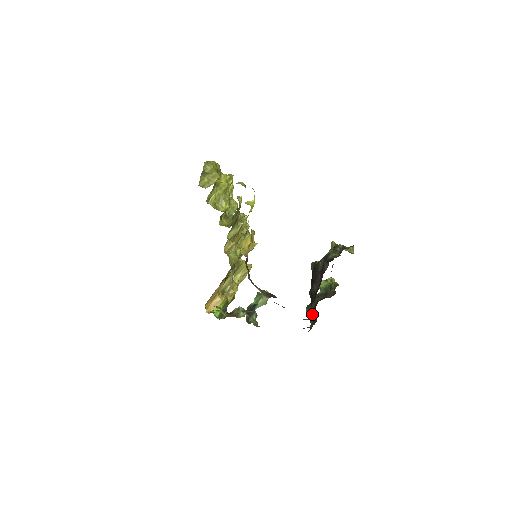
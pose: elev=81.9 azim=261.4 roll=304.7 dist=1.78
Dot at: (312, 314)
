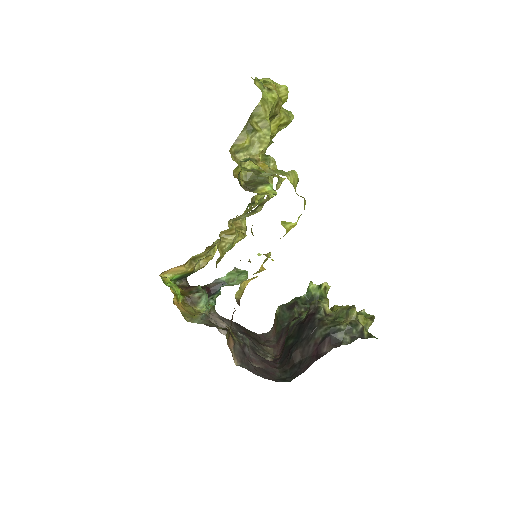
Dot at: (280, 326)
